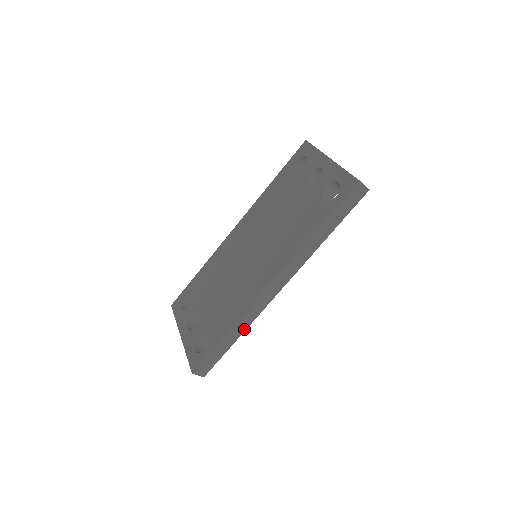
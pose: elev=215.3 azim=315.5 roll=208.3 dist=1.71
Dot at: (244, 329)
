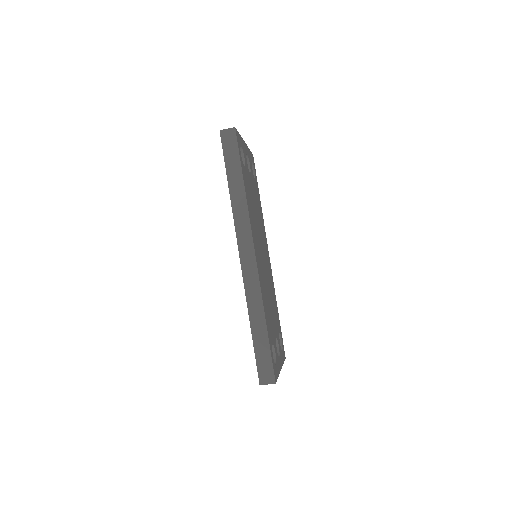
Dot at: (262, 311)
